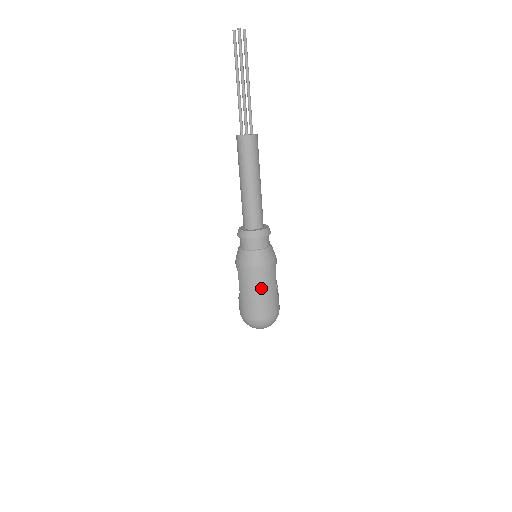
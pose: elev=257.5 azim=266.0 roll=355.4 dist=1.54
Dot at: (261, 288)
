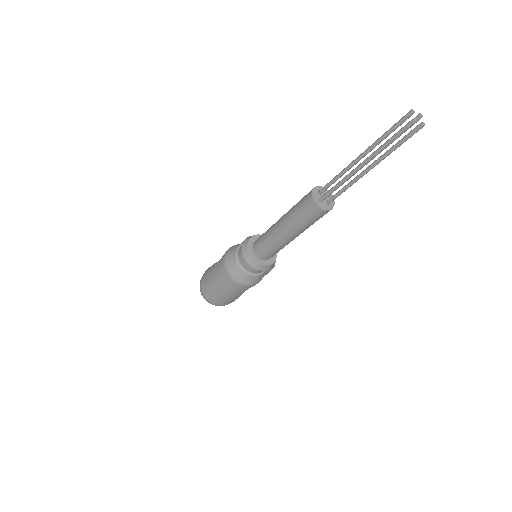
Dot at: (222, 288)
